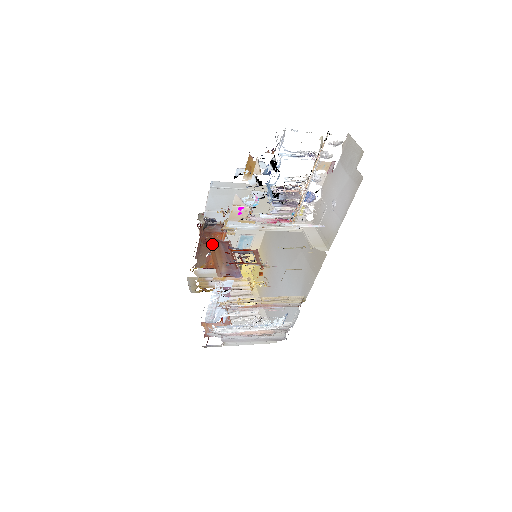
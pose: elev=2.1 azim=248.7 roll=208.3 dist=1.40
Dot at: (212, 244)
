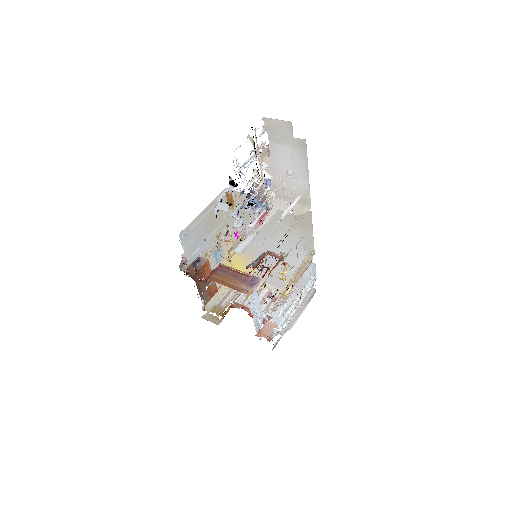
Dot at: (213, 277)
